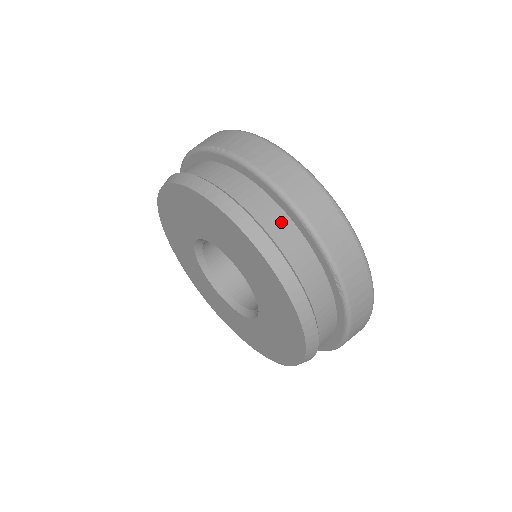
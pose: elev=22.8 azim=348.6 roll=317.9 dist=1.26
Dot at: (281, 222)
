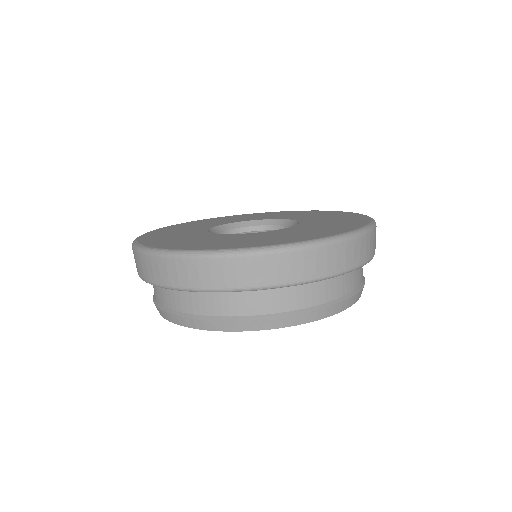
Dot at: (201, 298)
